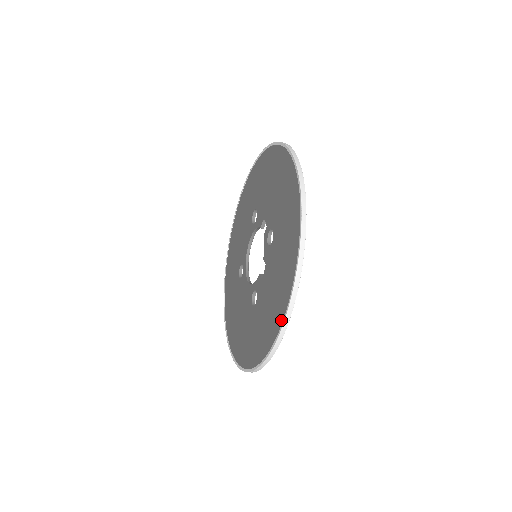
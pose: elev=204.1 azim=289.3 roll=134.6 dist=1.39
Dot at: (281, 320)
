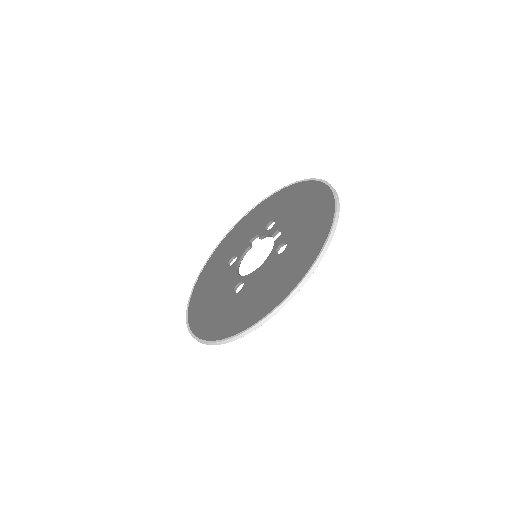
Dot at: (329, 192)
